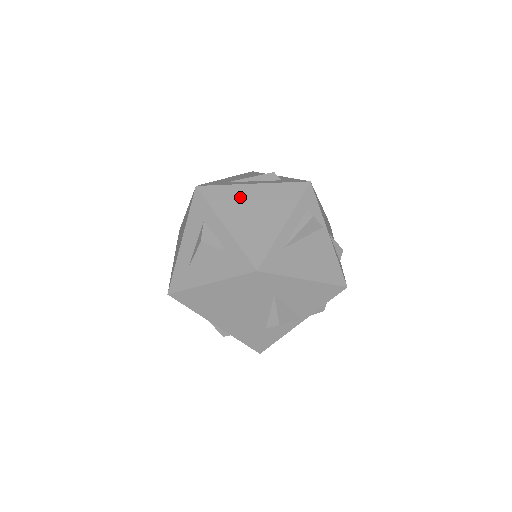
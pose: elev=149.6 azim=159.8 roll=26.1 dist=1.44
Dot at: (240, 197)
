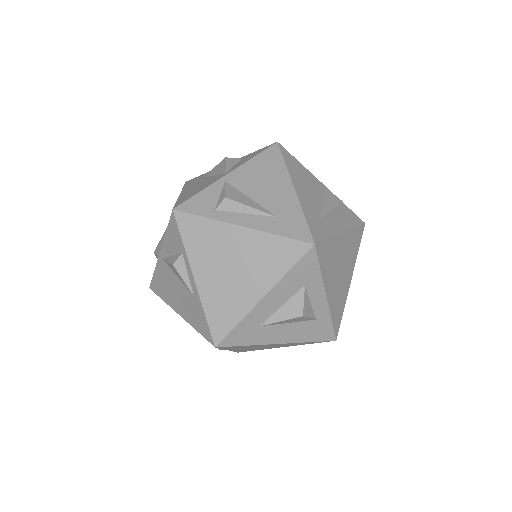
Dot at: (336, 254)
